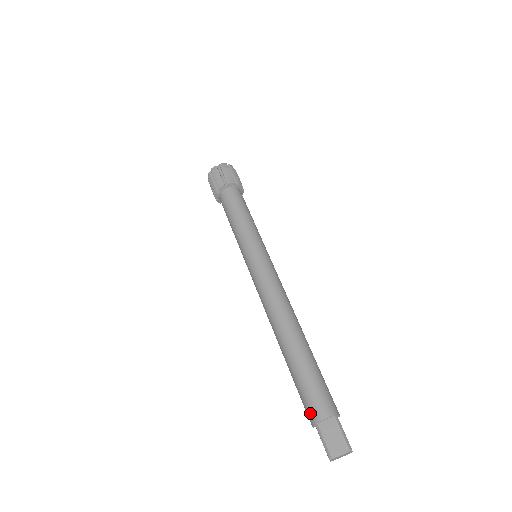
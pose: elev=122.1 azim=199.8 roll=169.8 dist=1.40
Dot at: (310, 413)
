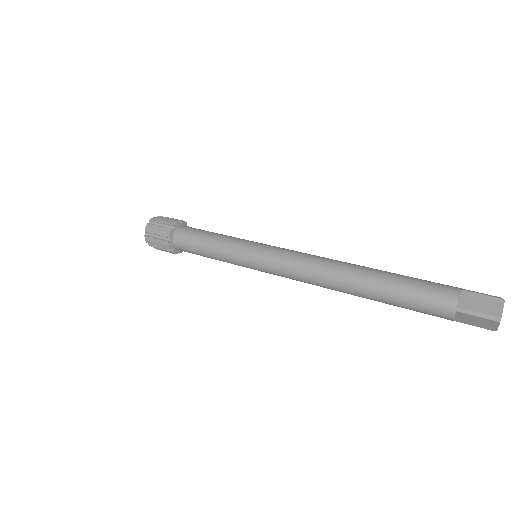
Dot at: (442, 308)
